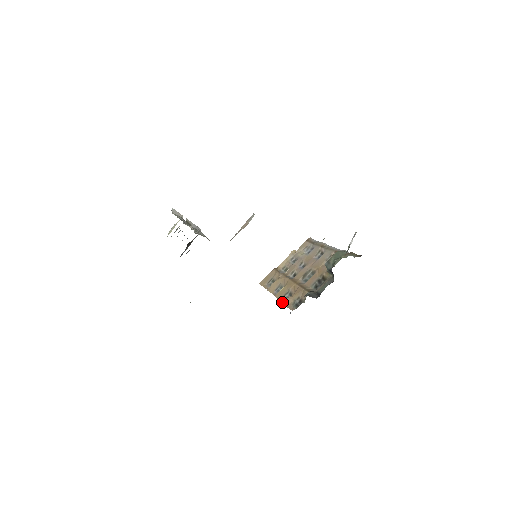
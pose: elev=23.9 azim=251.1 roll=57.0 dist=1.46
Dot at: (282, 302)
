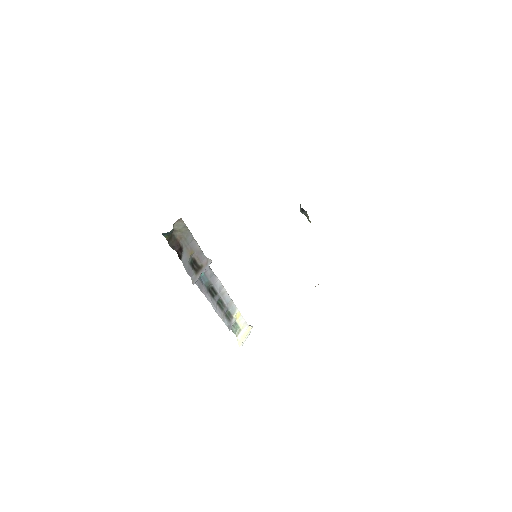
Dot at: occluded
